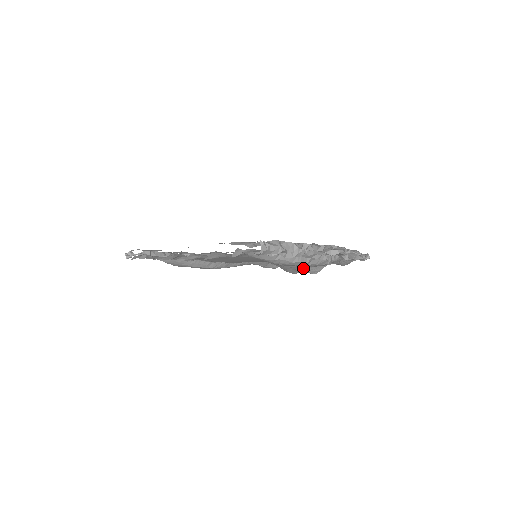
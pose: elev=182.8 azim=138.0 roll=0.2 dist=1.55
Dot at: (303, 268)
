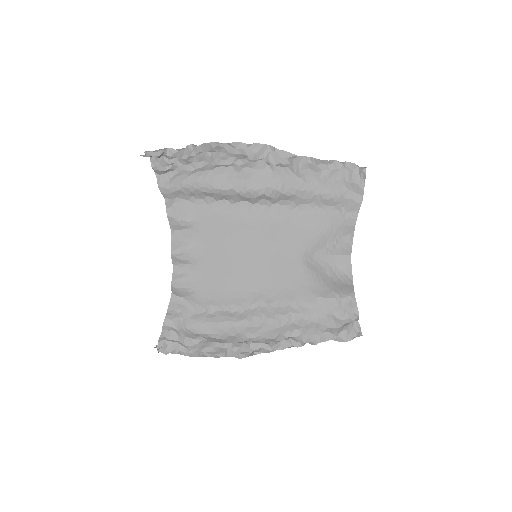
Dot at: (327, 242)
